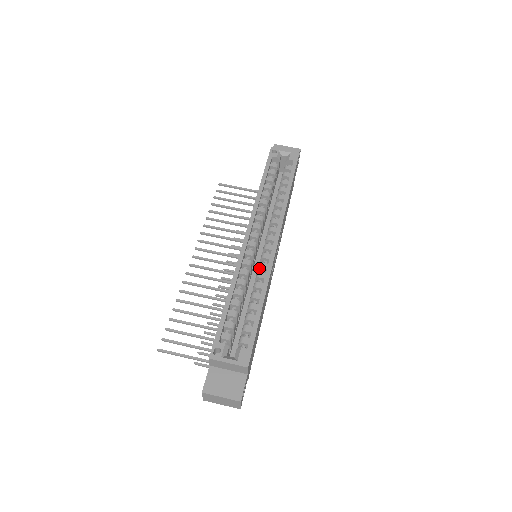
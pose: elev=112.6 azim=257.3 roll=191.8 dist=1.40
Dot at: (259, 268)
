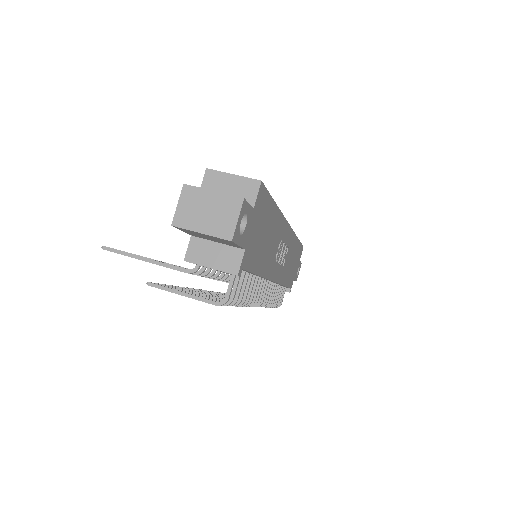
Dot at: occluded
